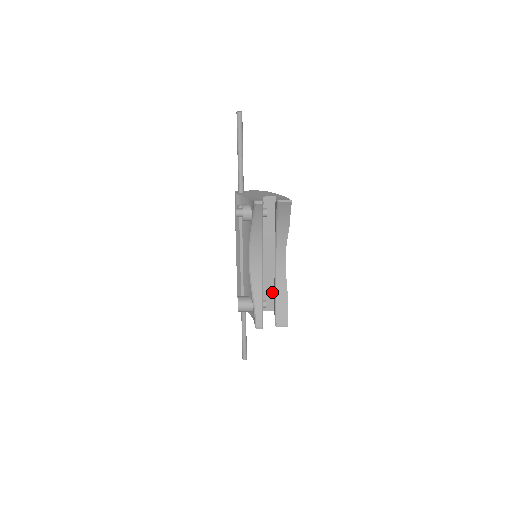
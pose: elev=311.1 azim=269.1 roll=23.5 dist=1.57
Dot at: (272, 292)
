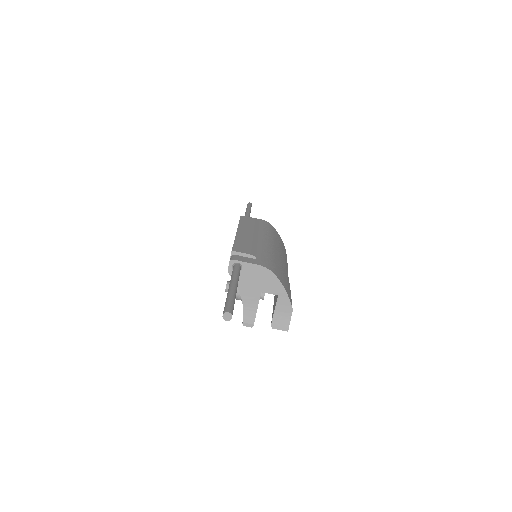
Dot at: occluded
